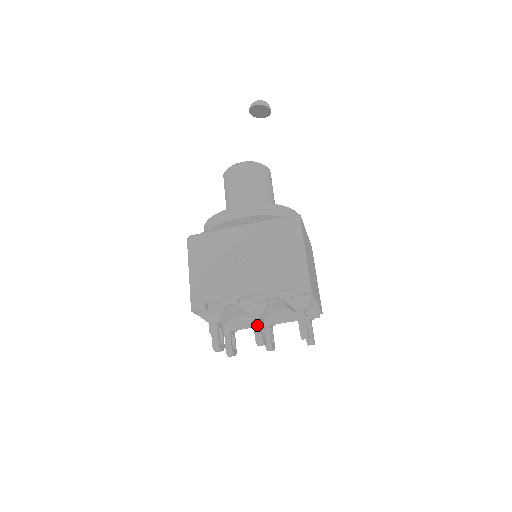
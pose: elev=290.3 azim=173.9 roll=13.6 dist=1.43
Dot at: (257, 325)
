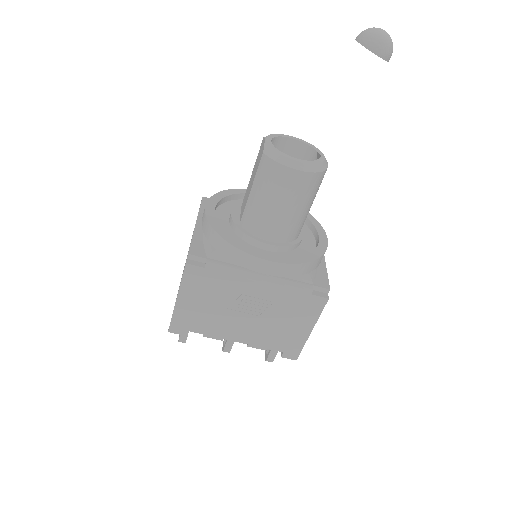
Dot at: (230, 343)
